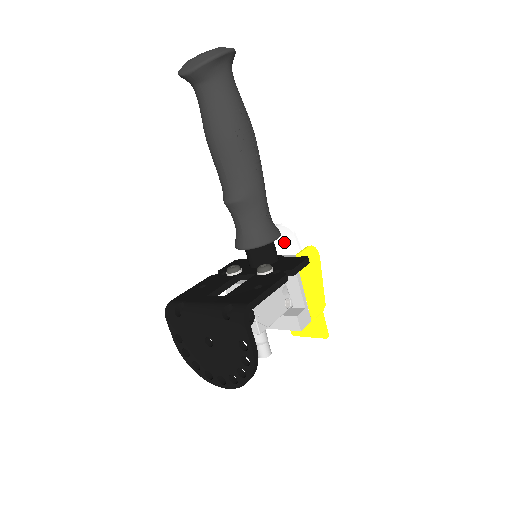
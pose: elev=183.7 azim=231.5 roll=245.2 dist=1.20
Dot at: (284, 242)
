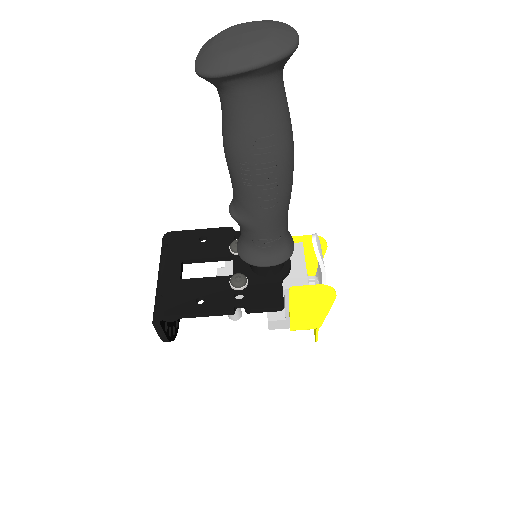
Dot at: occluded
